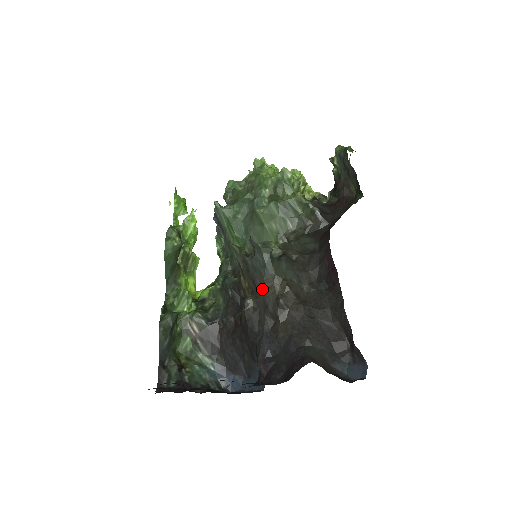
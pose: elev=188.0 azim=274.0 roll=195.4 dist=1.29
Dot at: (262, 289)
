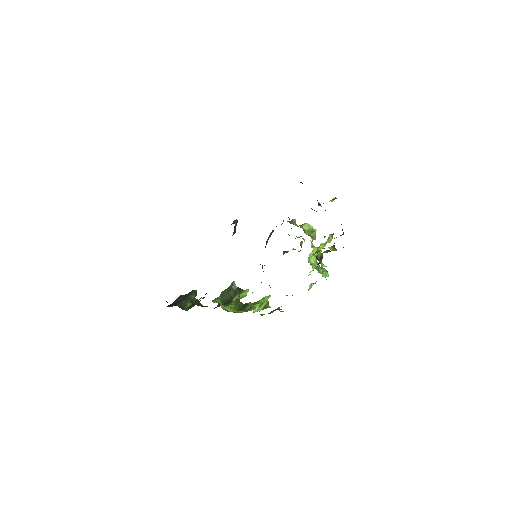
Dot at: occluded
